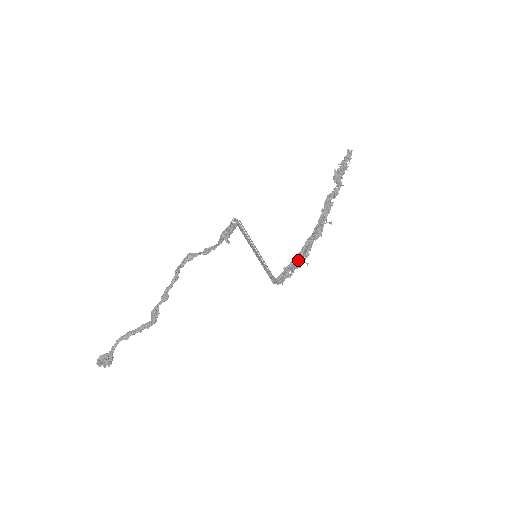
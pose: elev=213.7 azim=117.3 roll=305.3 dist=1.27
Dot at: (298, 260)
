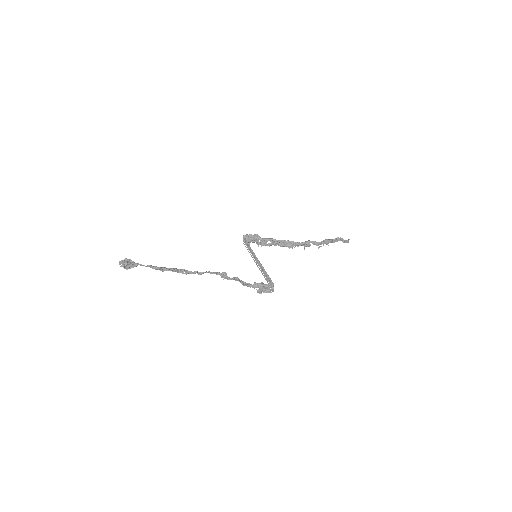
Dot at: (265, 244)
